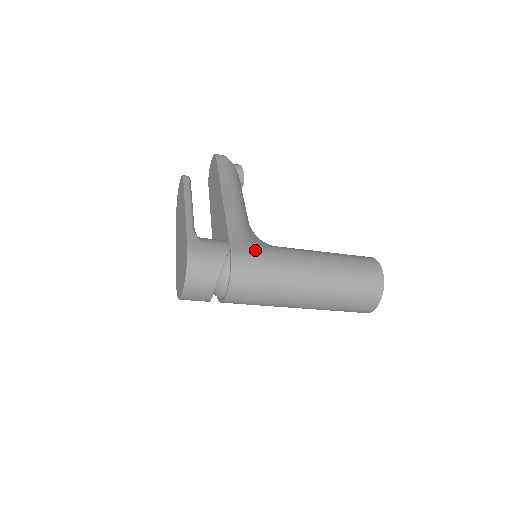
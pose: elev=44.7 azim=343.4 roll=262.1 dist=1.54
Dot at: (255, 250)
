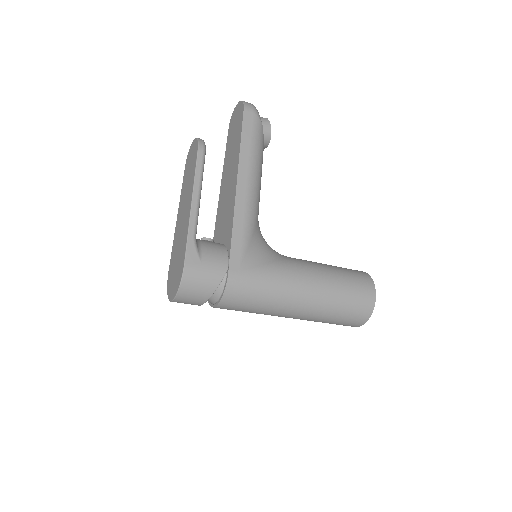
Dot at: (254, 272)
